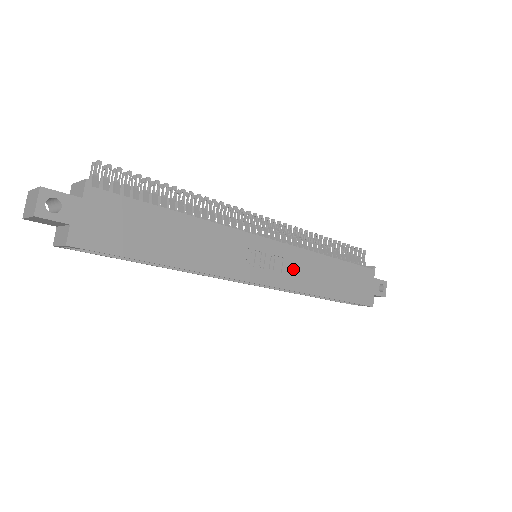
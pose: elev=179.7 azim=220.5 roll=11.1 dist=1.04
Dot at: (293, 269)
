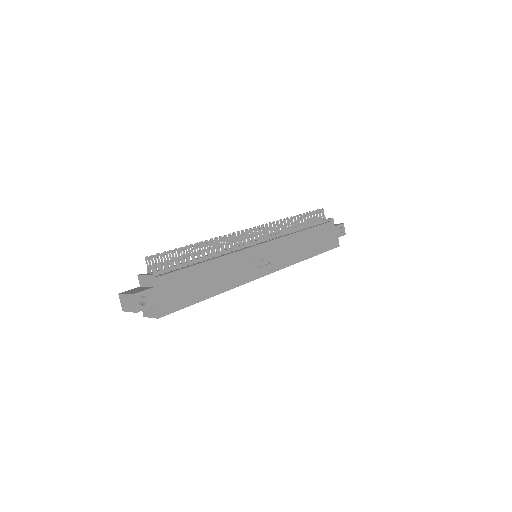
Dot at: (282, 253)
